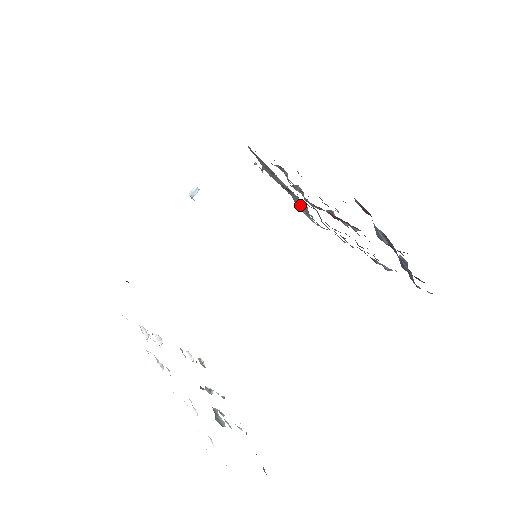
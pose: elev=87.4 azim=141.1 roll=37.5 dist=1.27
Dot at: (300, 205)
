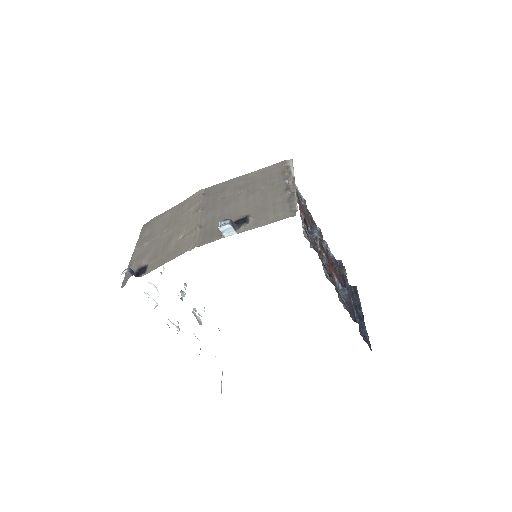
Dot at: occluded
